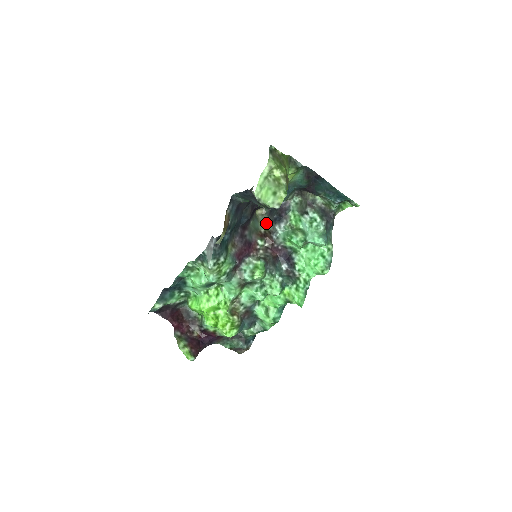
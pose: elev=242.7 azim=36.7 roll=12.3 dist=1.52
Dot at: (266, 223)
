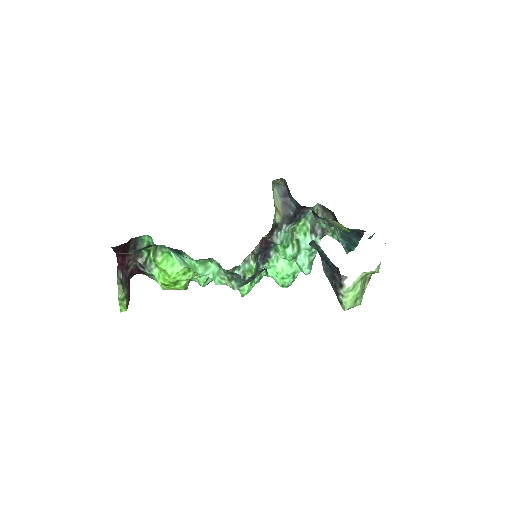
Dot at: (278, 211)
